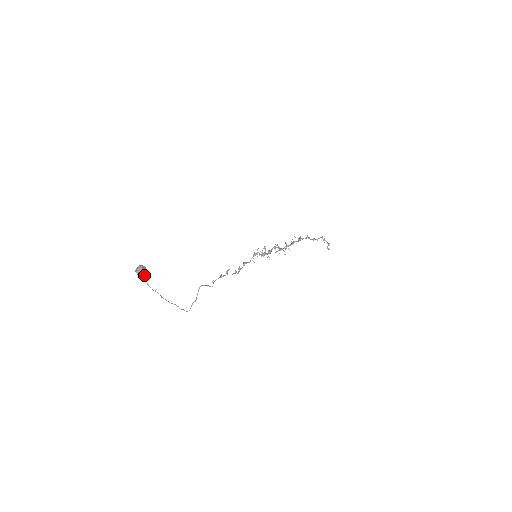
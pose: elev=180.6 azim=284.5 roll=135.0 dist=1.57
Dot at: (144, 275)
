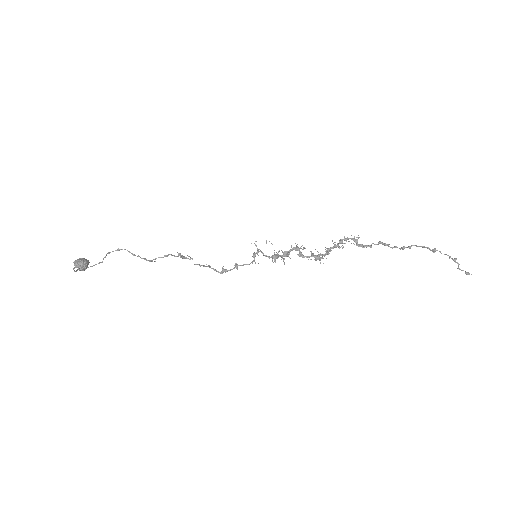
Dot at: (78, 262)
